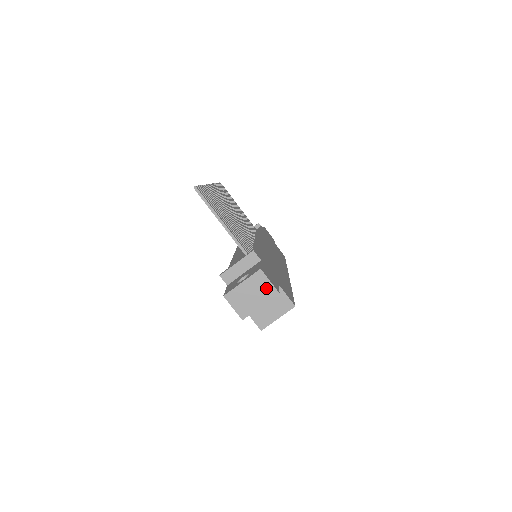
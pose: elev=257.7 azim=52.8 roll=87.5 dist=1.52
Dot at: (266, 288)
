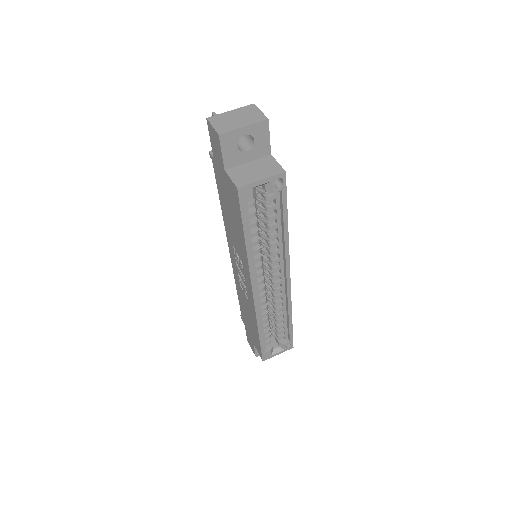
Dot at: (255, 115)
